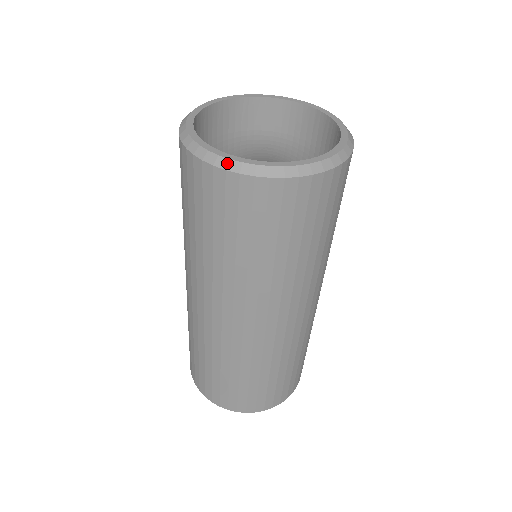
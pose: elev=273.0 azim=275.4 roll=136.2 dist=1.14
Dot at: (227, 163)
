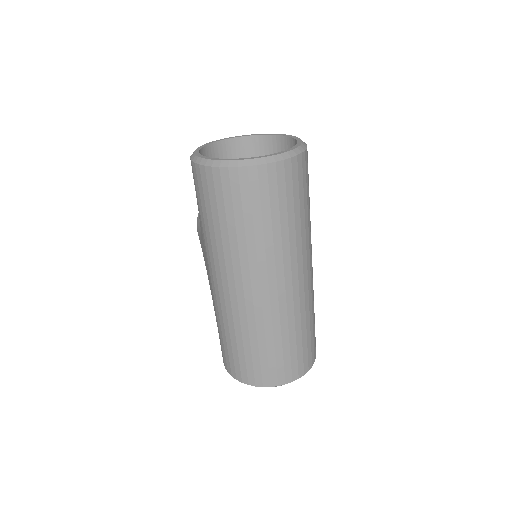
Dot at: (237, 163)
